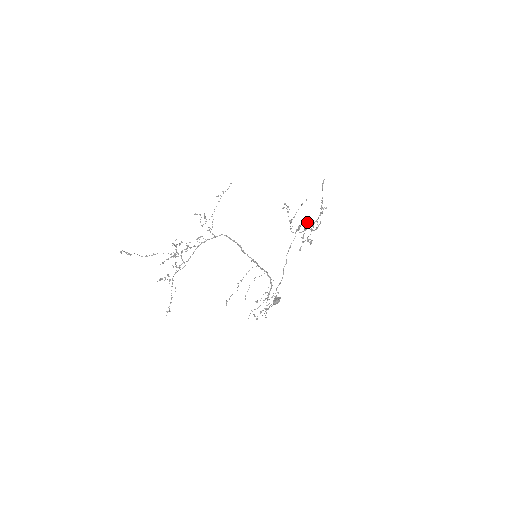
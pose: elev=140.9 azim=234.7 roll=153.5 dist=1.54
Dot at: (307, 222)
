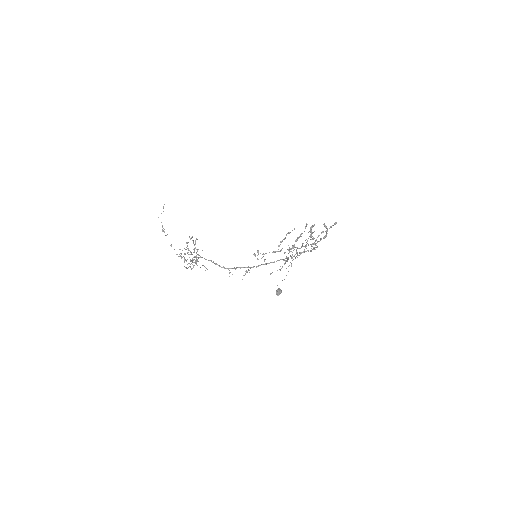
Dot at: occluded
